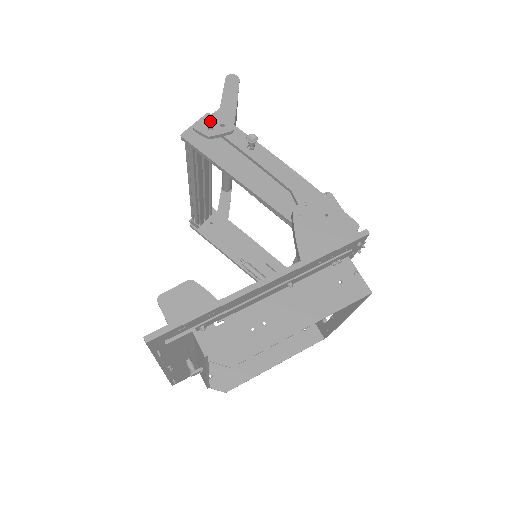
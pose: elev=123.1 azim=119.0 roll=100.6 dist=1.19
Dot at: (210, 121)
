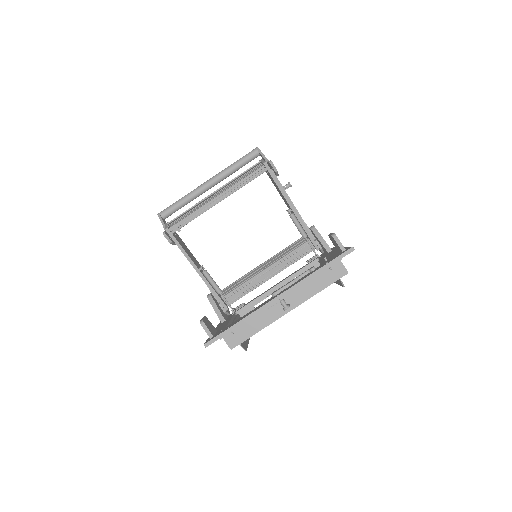
Dot at: occluded
